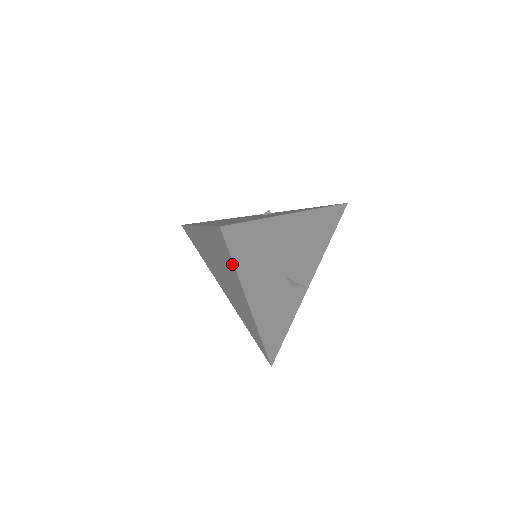
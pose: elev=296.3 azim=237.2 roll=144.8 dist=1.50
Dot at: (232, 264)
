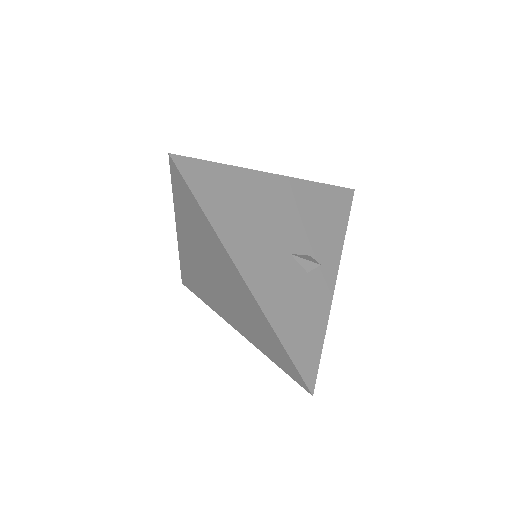
Dot at: (201, 213)
